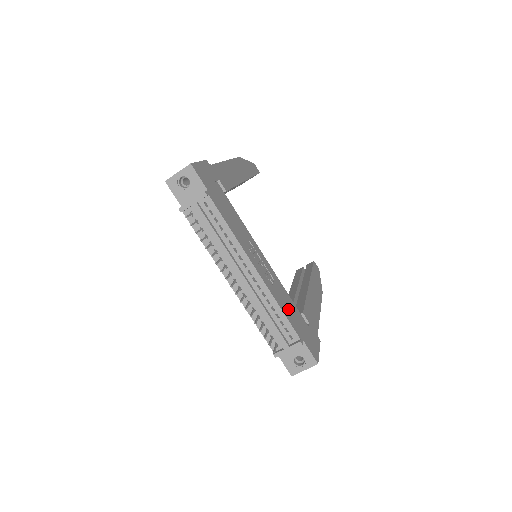
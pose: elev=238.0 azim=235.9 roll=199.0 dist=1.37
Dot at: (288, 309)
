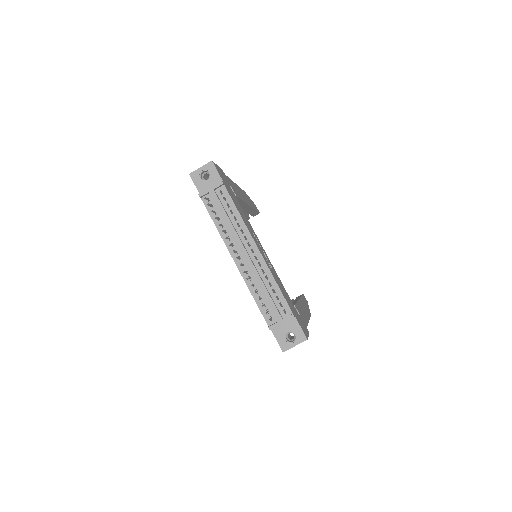
Dot at: (283, 291)
